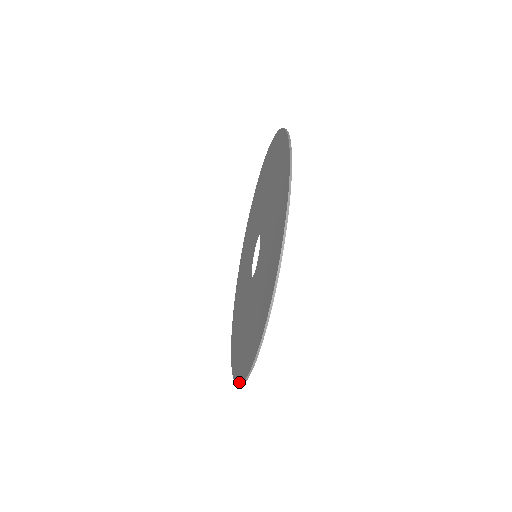
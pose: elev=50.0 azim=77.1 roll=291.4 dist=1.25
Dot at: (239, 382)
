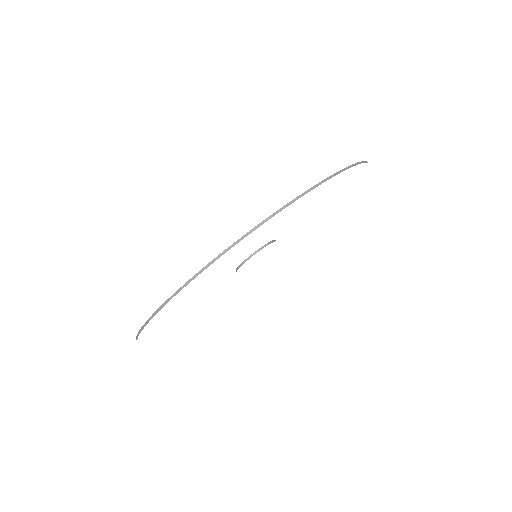
Dot at: (319, 183)
